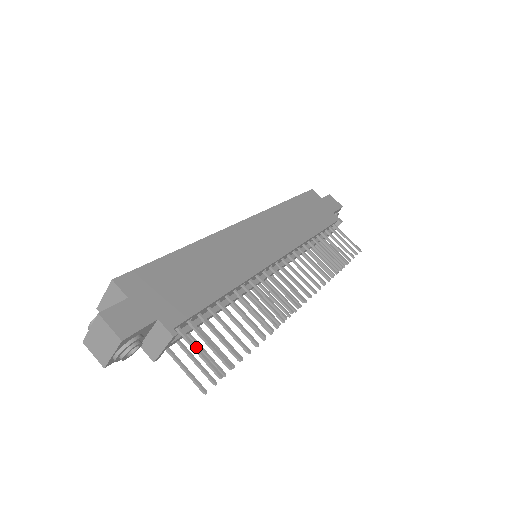
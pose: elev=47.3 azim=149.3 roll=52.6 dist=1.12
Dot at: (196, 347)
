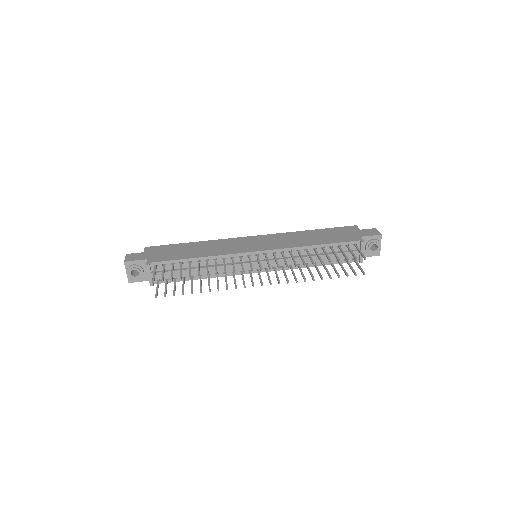
Dot at: (155, 271)
